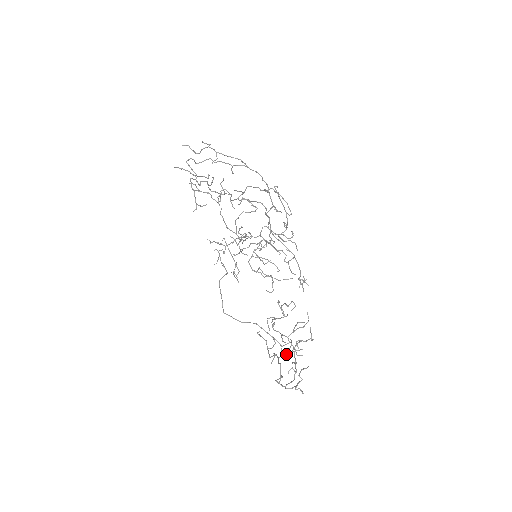
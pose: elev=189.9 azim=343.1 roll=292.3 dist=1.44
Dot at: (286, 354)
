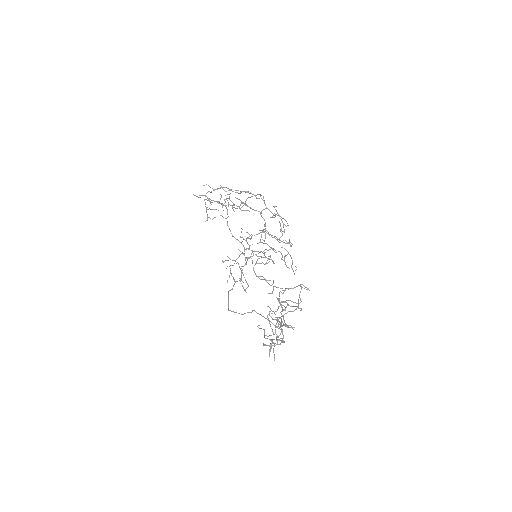
Dot at: (276, 326)
